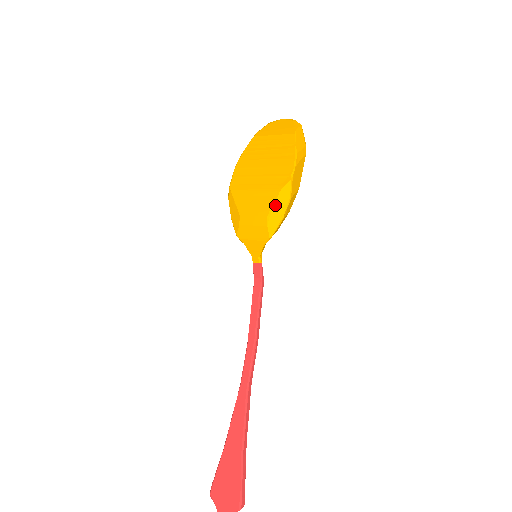
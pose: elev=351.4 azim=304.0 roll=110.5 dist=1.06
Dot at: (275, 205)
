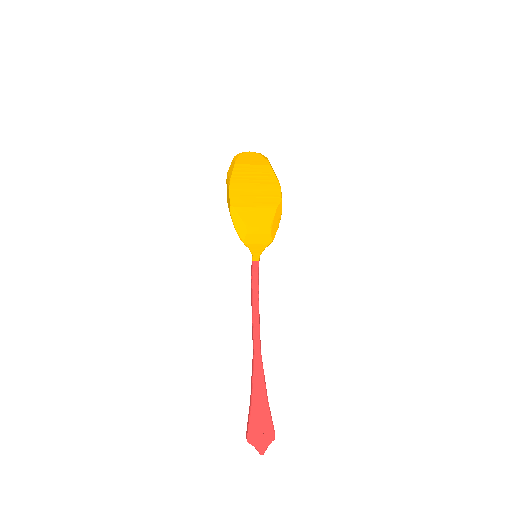
Dot at: (275, 218)
